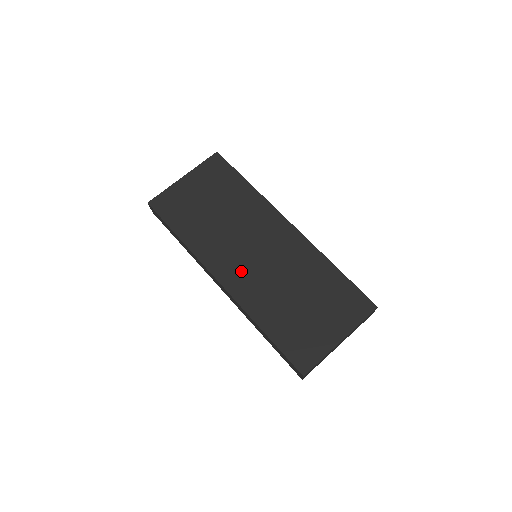
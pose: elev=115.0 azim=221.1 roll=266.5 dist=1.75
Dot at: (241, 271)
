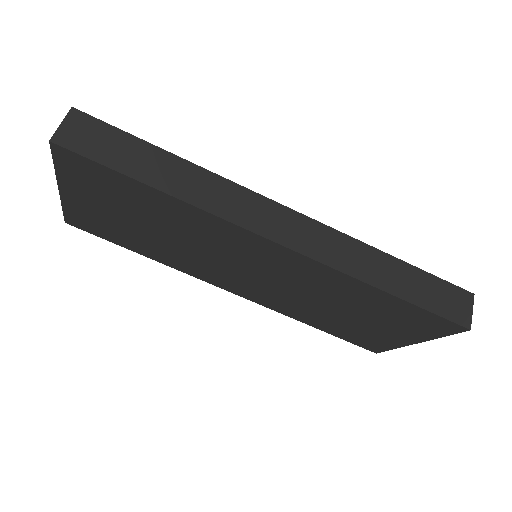
Dot at: (248, 287)
